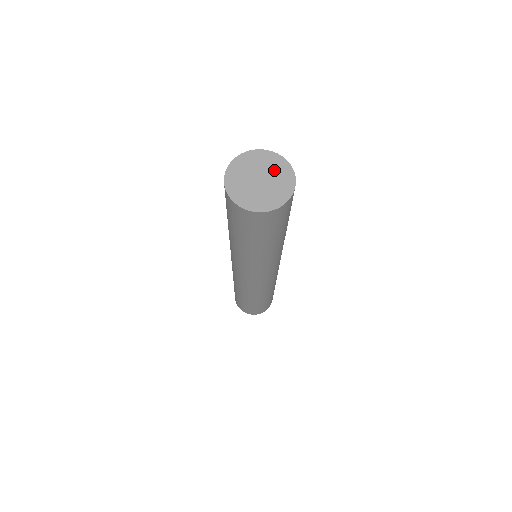
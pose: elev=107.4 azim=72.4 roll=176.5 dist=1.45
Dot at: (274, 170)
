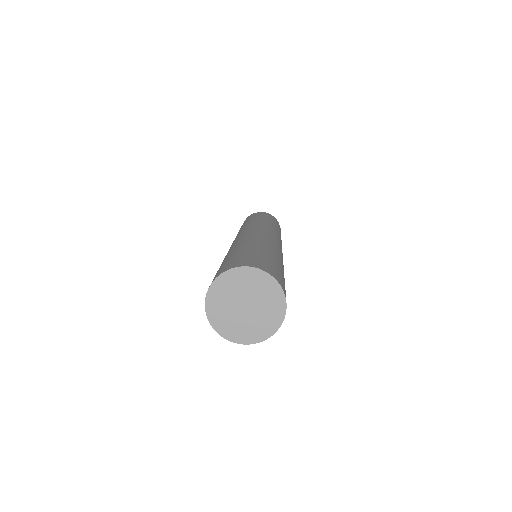
Dot at: (266, 304)
